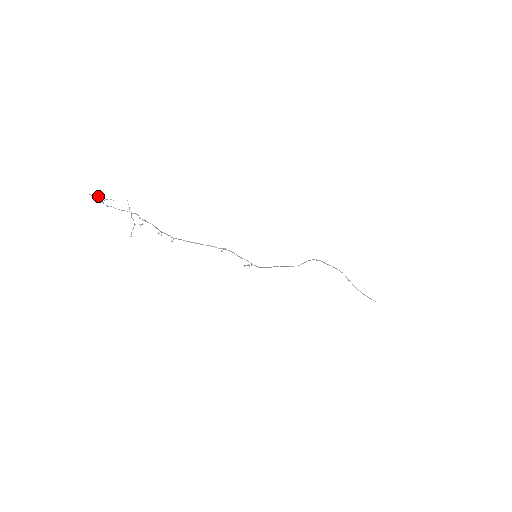
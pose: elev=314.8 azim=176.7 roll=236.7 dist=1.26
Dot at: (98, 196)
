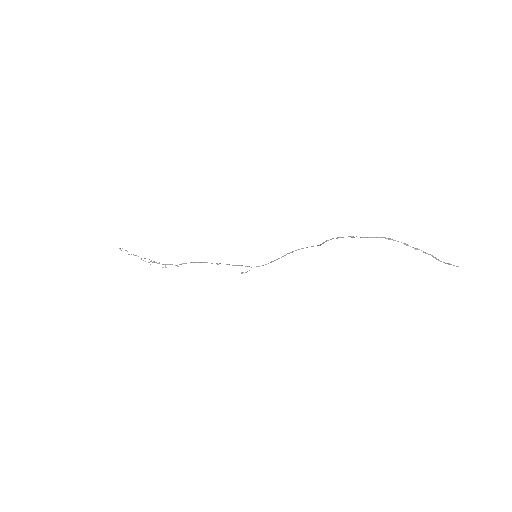
Dot at: (122, 248)
